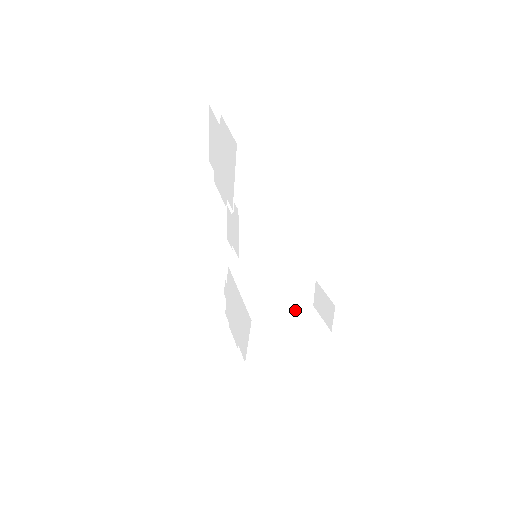
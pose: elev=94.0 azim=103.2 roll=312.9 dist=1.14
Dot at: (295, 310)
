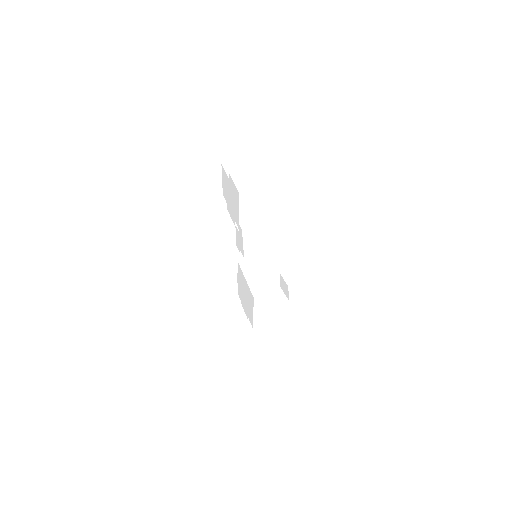
Dot at: occluded
